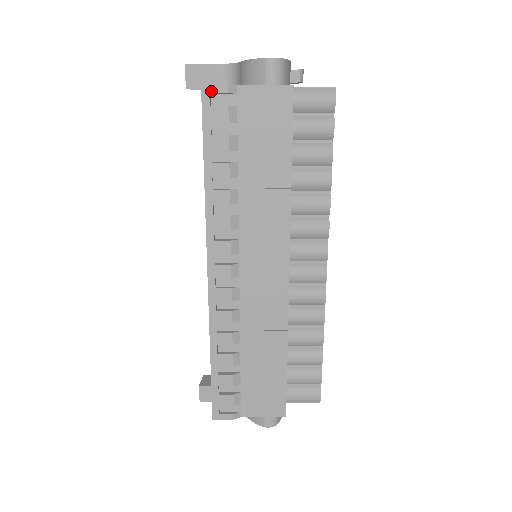
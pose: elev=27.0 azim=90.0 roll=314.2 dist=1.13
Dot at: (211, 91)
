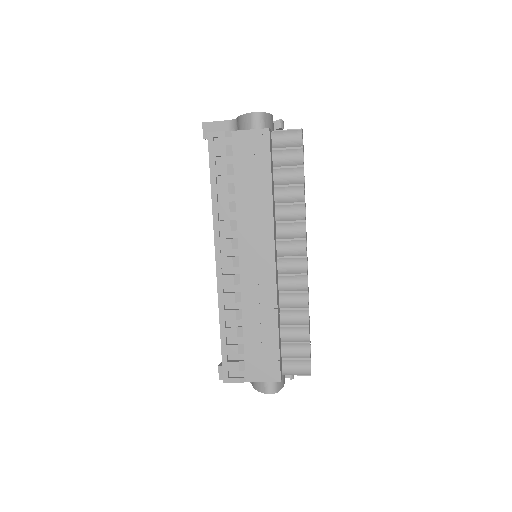
Dot at: (214, 136)
